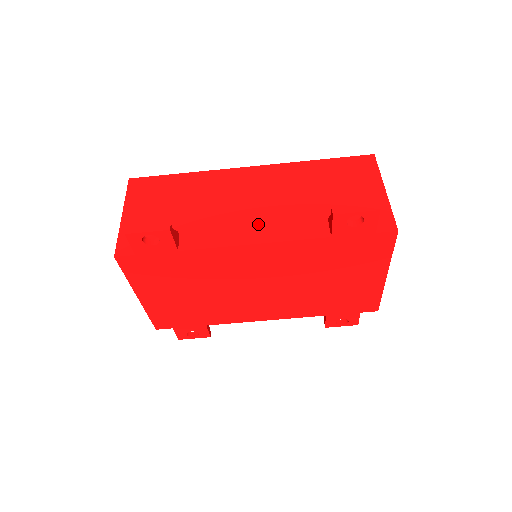
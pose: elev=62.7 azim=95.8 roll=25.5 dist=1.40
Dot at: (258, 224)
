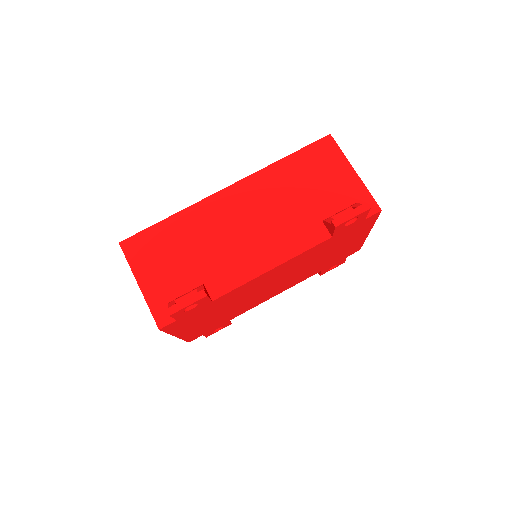
Dot at: (266, 247)
